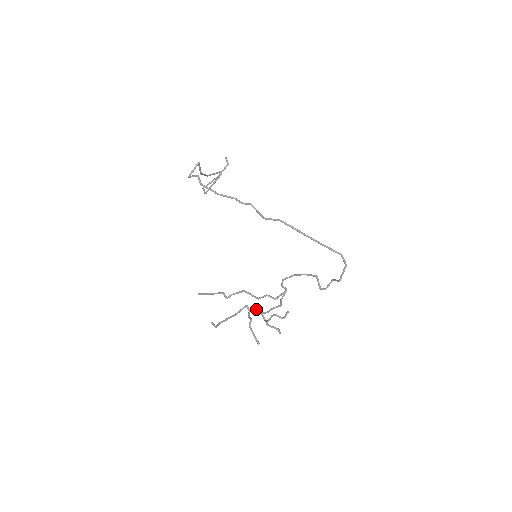
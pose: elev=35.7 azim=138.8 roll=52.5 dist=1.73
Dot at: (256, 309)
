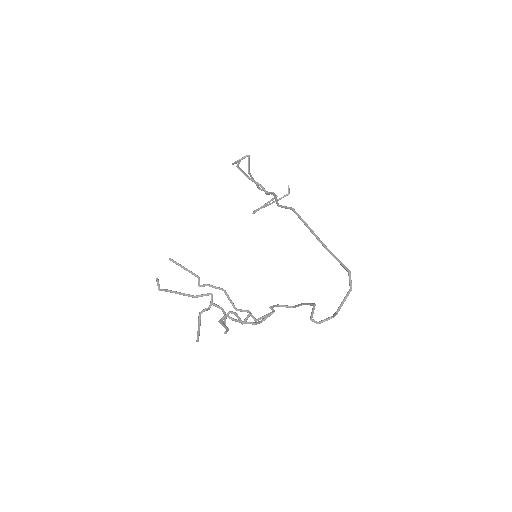
Dot at: occluded
